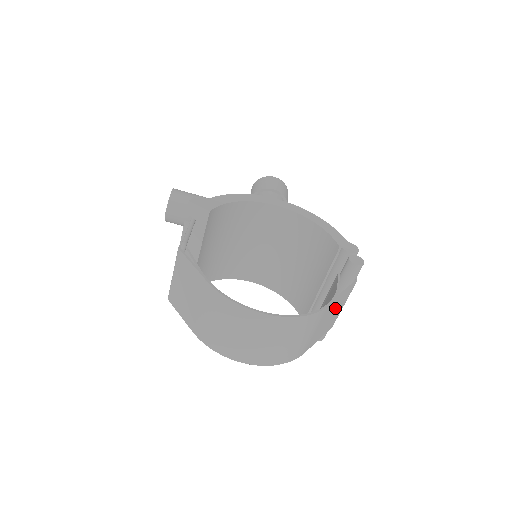
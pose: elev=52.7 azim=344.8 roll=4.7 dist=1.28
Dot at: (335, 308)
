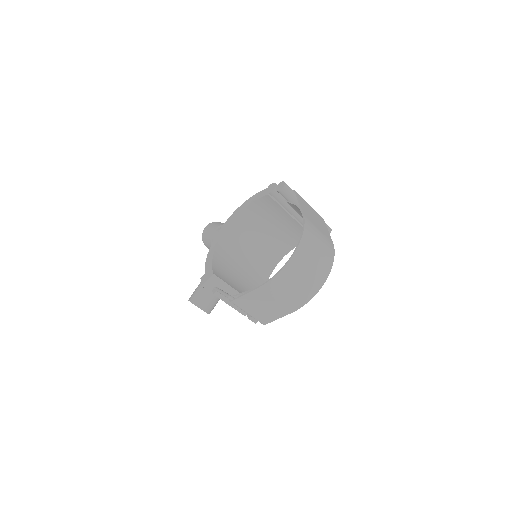
Dot at: (308, 211)
